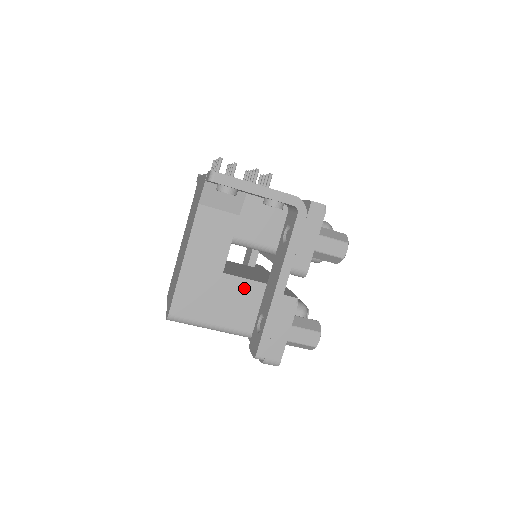
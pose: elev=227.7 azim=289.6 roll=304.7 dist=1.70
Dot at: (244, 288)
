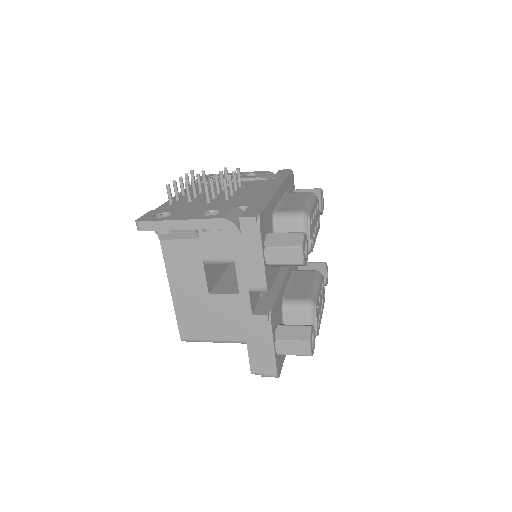
Dot at: (234, 303)
